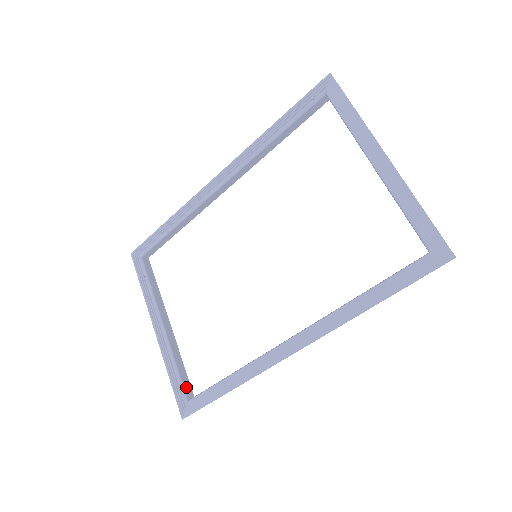
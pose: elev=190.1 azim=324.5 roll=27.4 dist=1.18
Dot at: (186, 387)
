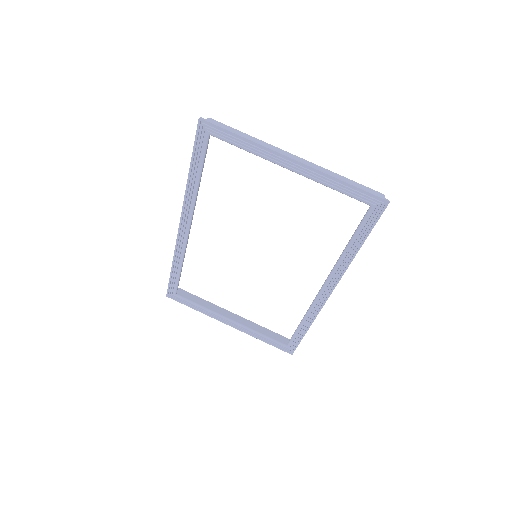
Dot at: (278, 339)
